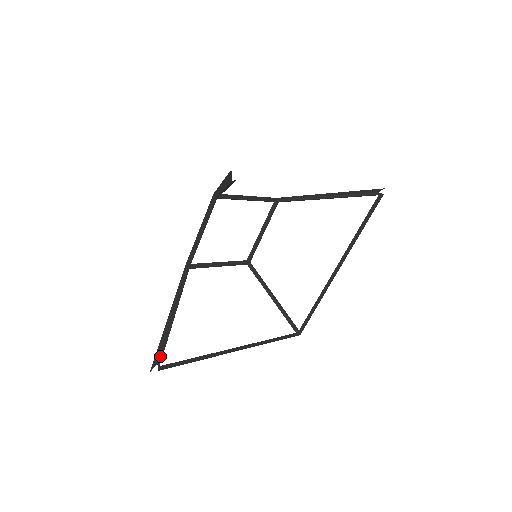
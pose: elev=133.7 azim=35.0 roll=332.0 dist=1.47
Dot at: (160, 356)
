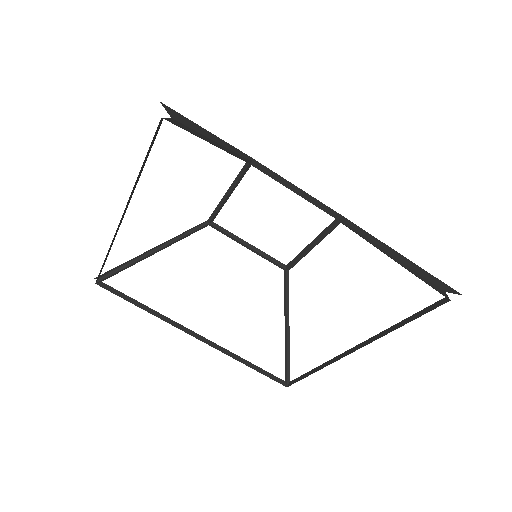
Dot at: (108, 274)
